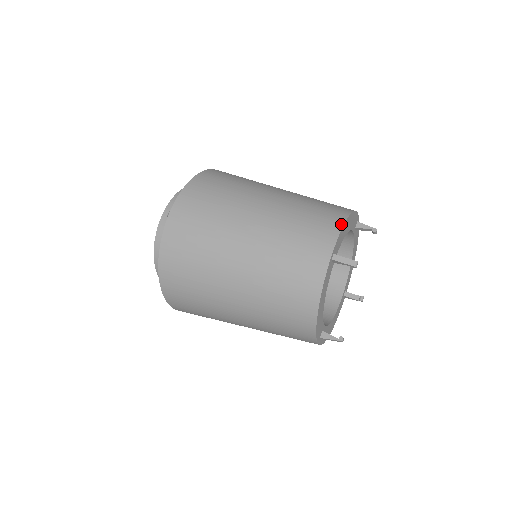
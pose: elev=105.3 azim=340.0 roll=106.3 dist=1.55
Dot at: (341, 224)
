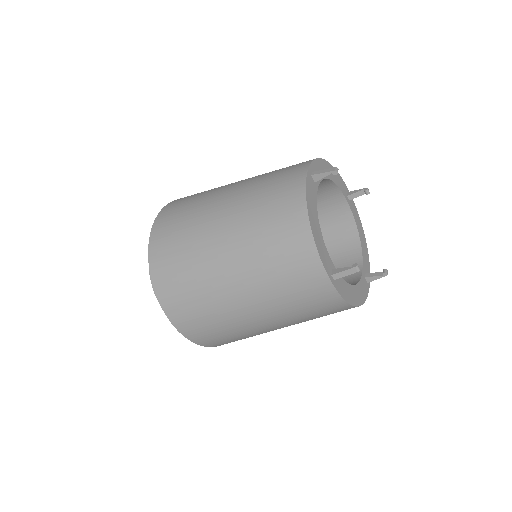
Dot at: (313, 247)
